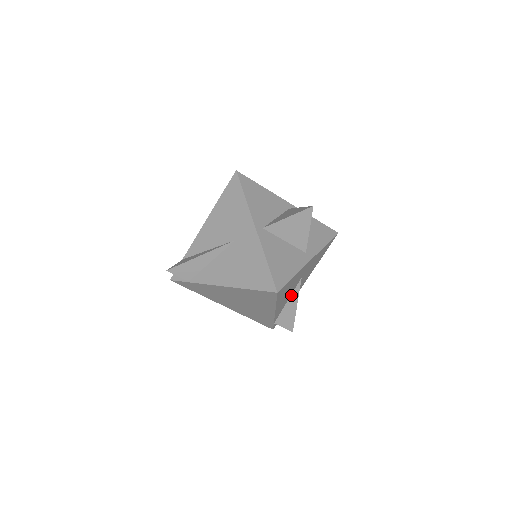
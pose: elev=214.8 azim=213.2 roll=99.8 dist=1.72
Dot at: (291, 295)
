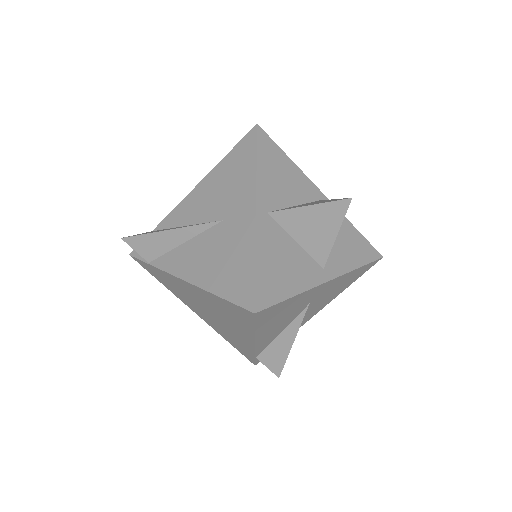
Dot at: (288, 325)
